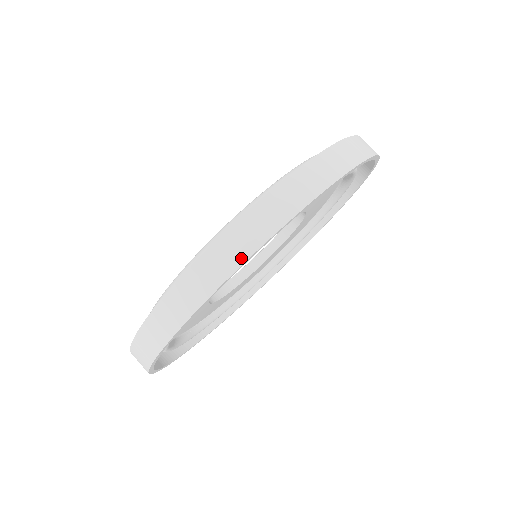
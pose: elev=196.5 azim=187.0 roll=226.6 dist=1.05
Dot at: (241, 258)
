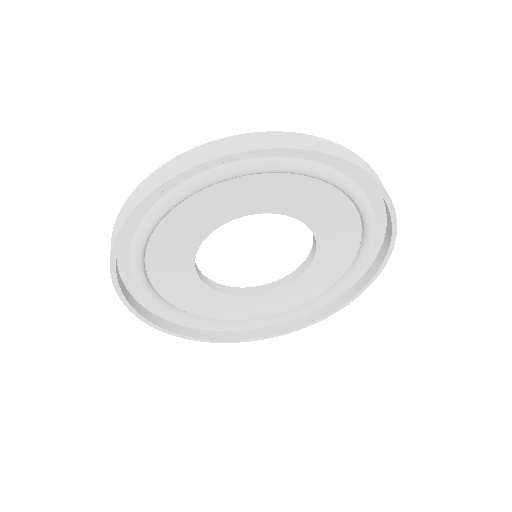
Dot at: (373, 175)
